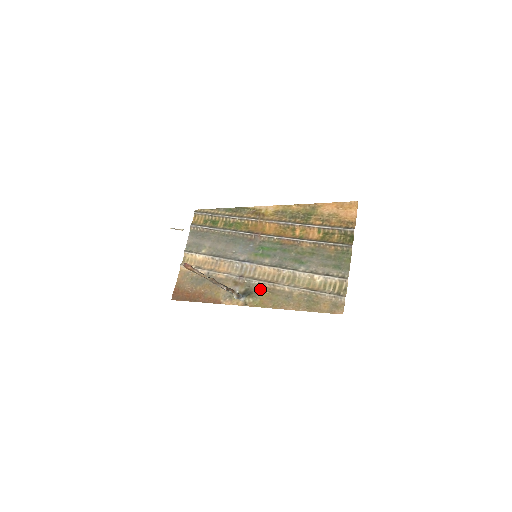
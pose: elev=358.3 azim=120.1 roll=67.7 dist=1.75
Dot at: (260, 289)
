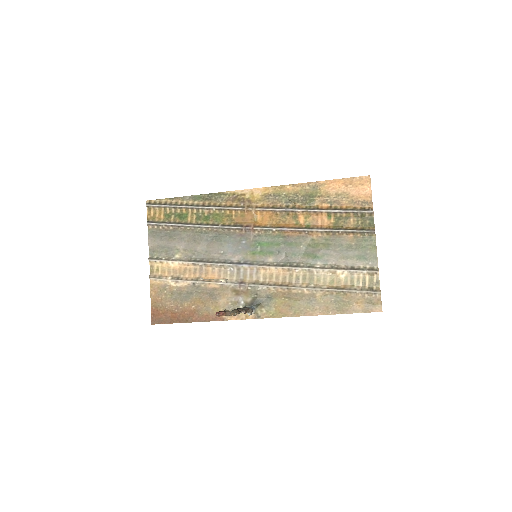
Dot at: (271, 295)
